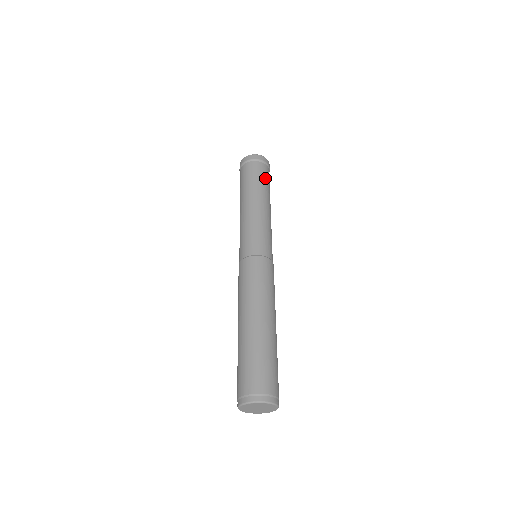
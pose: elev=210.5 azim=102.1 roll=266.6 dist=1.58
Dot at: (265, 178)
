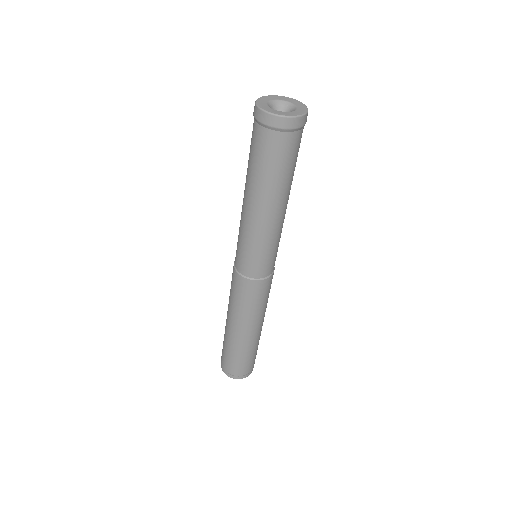
Dot at: (294, 160)
